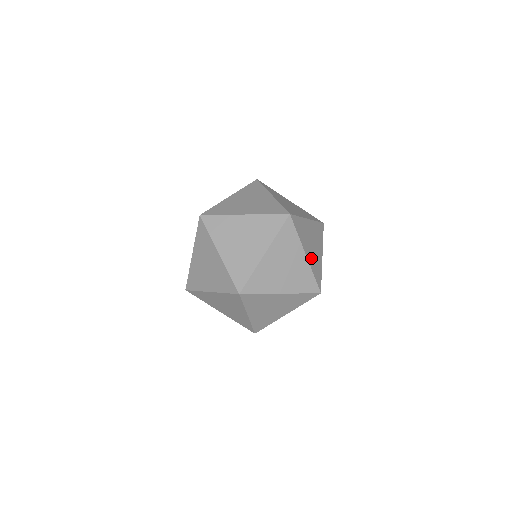
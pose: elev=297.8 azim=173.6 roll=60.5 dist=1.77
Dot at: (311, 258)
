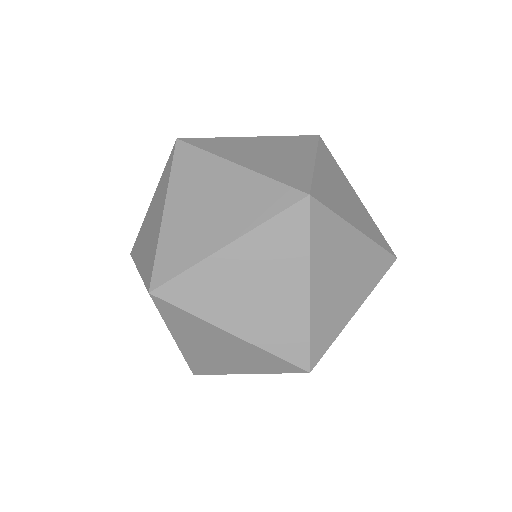
Dot at: occluded
